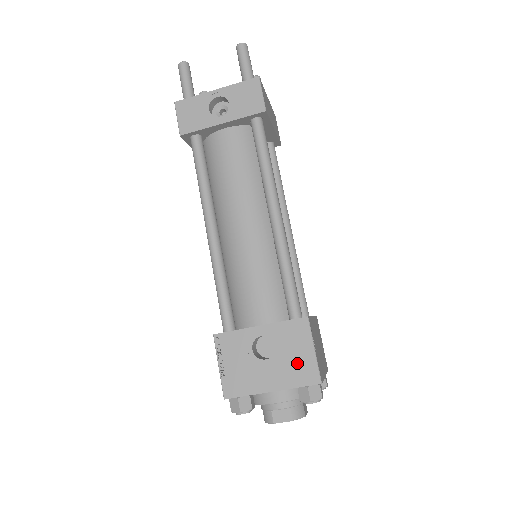
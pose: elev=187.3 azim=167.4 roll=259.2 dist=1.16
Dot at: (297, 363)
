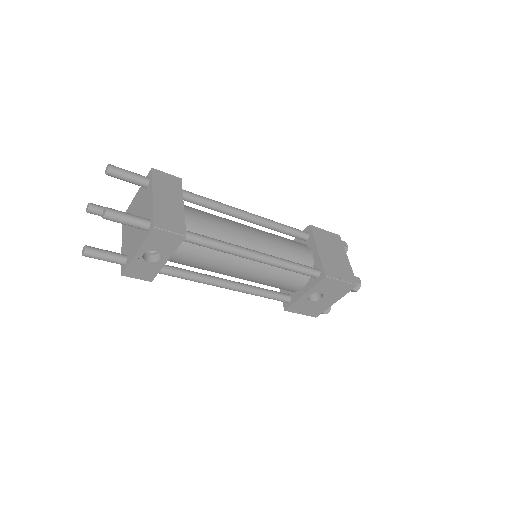
Dot at: (338, 289)
